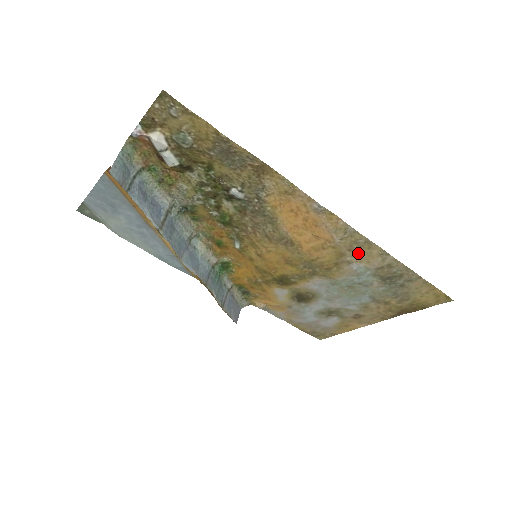
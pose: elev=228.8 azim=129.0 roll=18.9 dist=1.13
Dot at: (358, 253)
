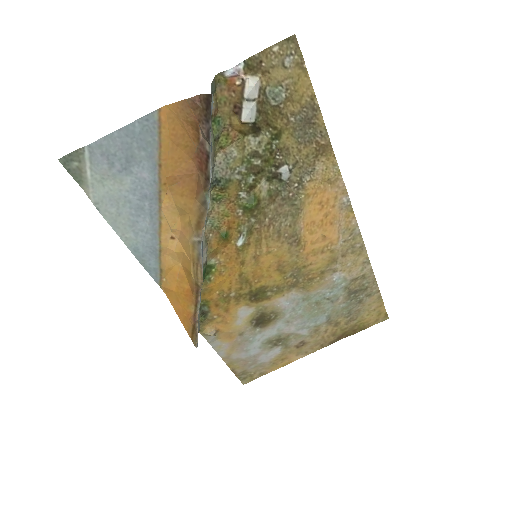
Dot at: (347, 260)
